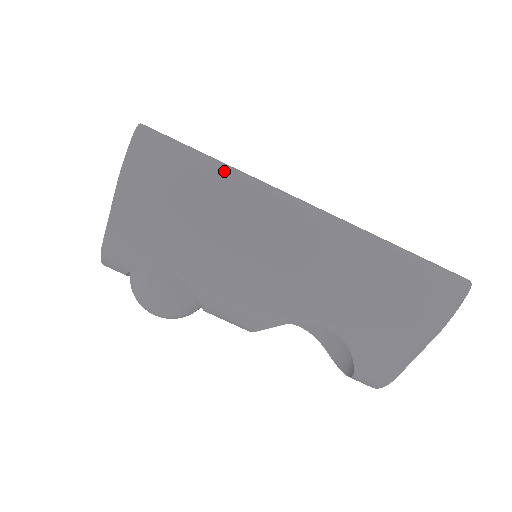
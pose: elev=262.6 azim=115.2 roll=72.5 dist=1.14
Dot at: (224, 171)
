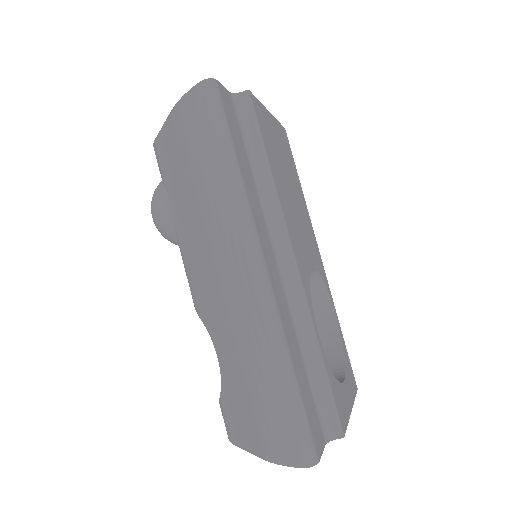
Dot at: (228, 175)
